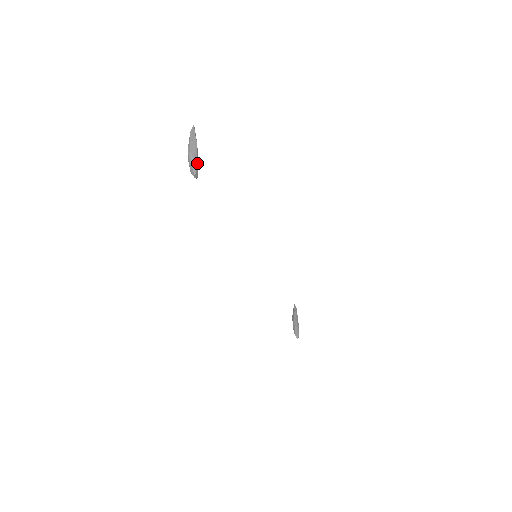
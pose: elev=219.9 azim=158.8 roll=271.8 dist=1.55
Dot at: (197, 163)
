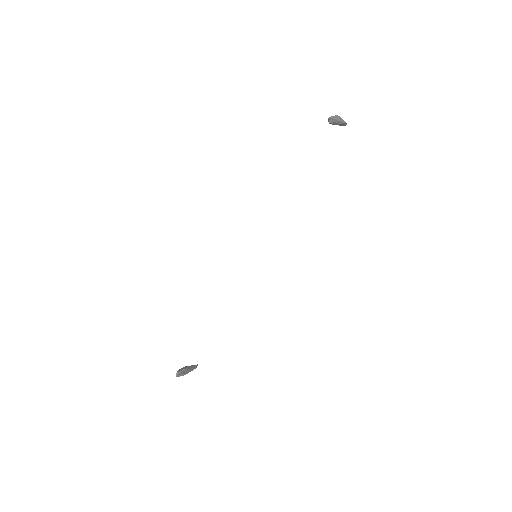
Dot at: (337, 121)
